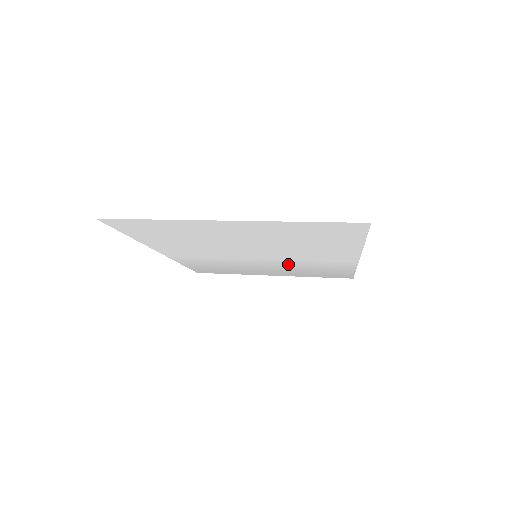
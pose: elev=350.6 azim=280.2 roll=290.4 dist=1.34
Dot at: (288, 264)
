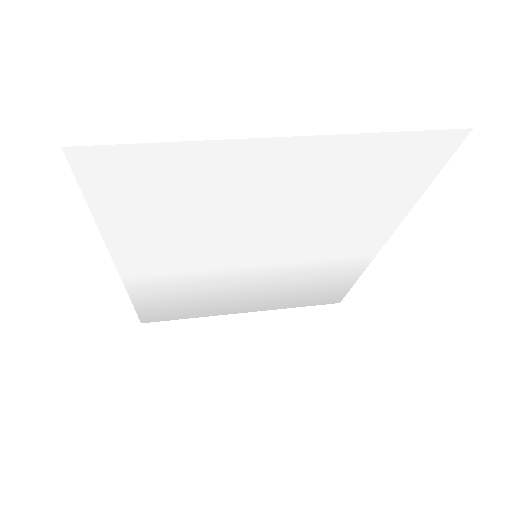
Dot at: (284, 275)
